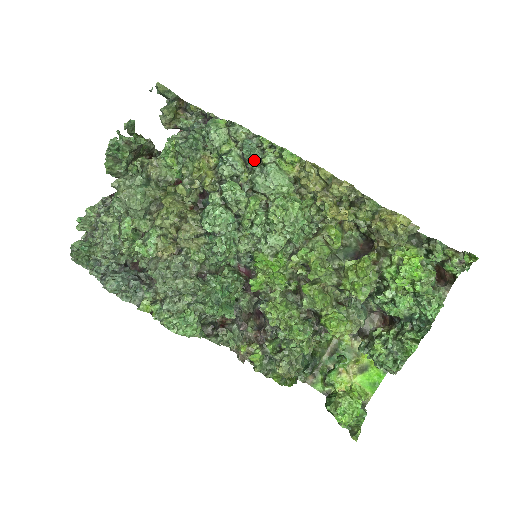
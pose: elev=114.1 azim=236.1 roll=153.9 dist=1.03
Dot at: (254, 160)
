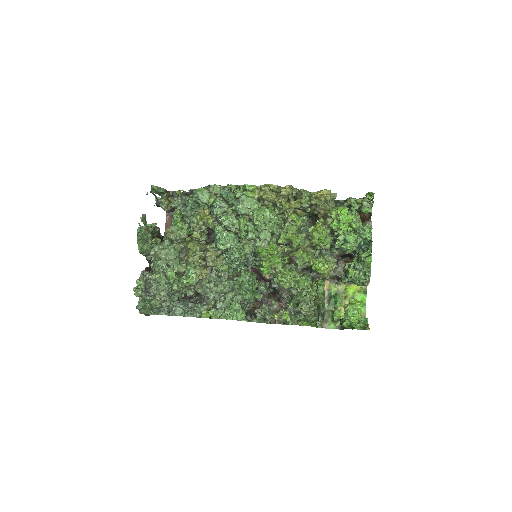
Dot at: (231, 198)
